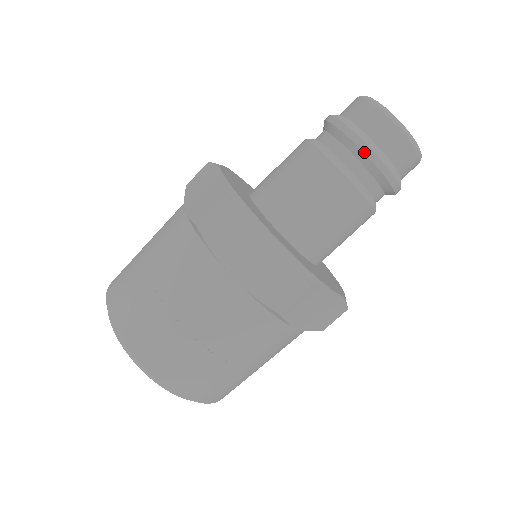
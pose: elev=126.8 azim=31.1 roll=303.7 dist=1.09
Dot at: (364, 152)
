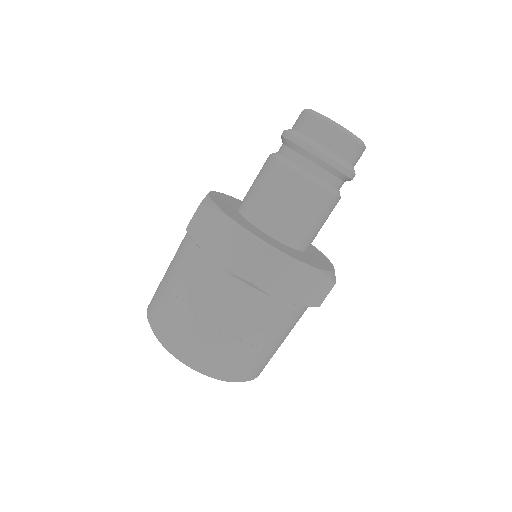
Dot at: (302, 147)
